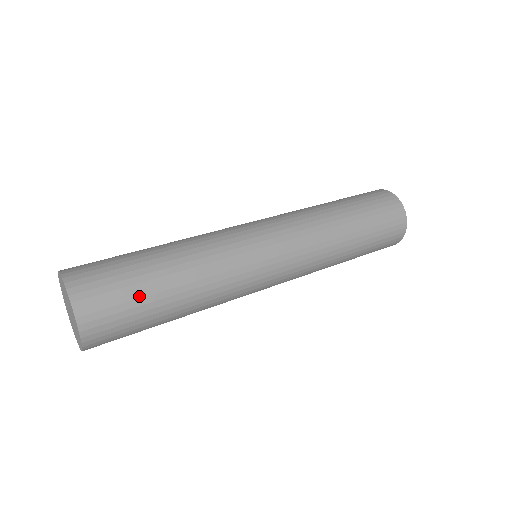
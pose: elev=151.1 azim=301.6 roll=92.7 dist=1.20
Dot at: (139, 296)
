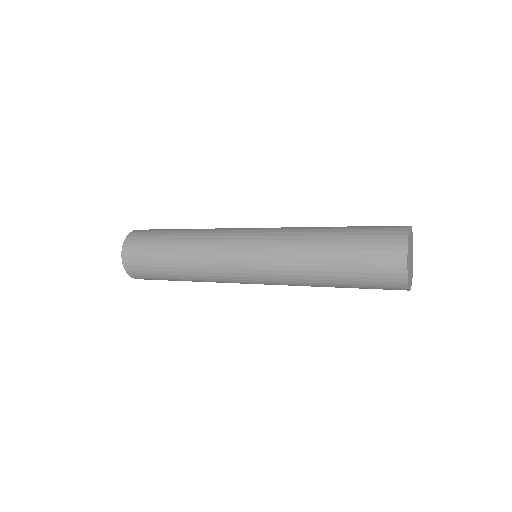
Dot at: (165, 230)
